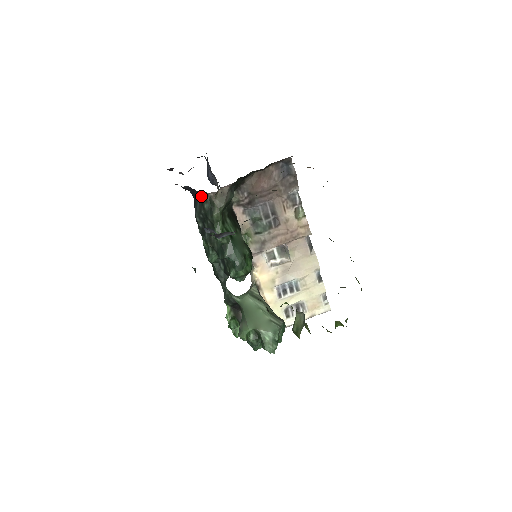
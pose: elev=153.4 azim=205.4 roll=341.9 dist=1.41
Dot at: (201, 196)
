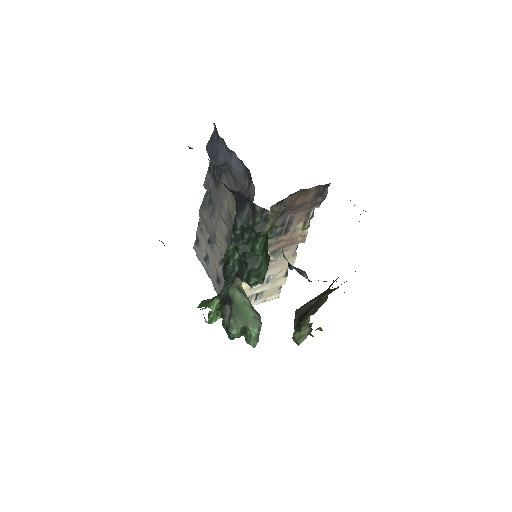
Dot at: (256, 209)
